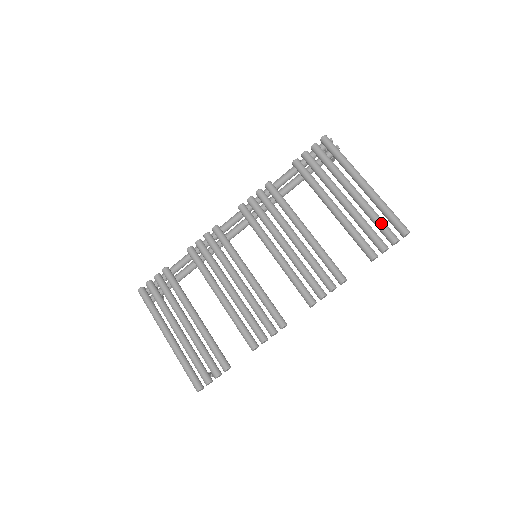
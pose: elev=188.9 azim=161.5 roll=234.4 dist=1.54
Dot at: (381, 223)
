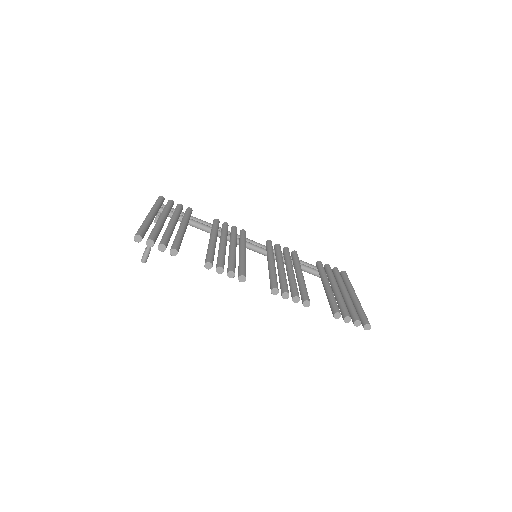
Dot at: (355, 310)
